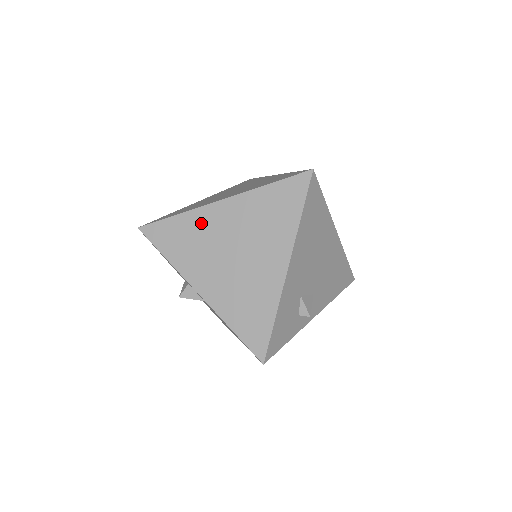
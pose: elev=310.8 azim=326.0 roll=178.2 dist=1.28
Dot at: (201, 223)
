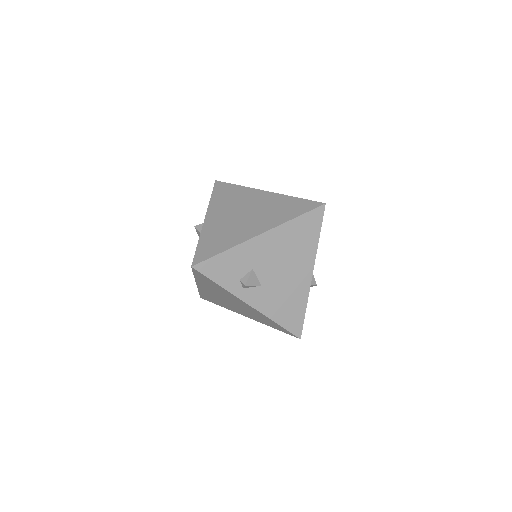
Dot at: (245, 194)
